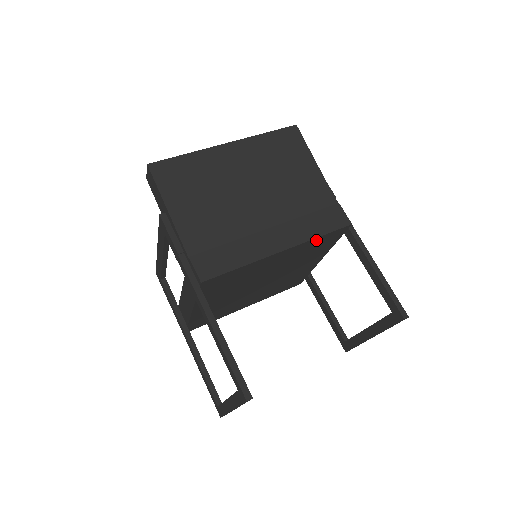
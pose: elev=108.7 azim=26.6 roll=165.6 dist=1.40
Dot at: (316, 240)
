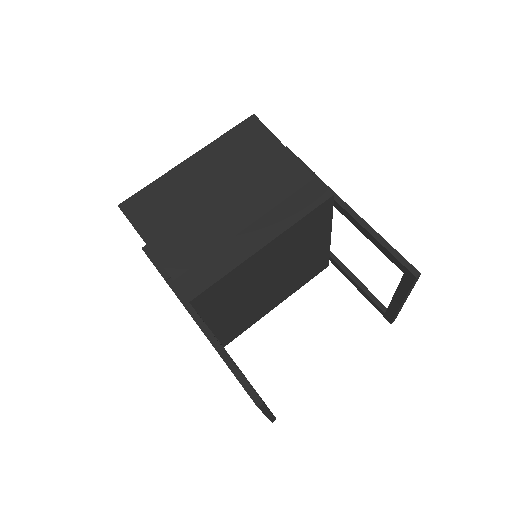
Dot at: (300, 223)
